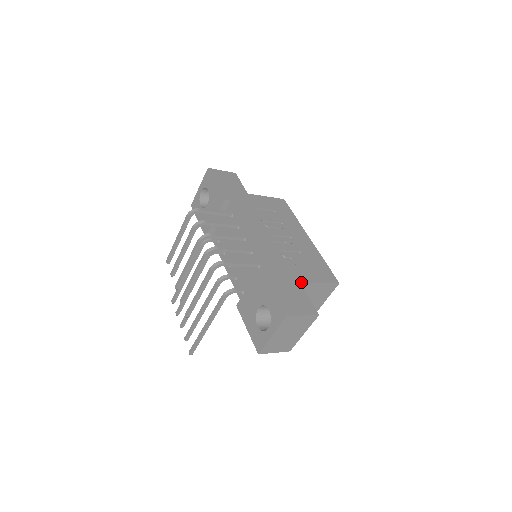
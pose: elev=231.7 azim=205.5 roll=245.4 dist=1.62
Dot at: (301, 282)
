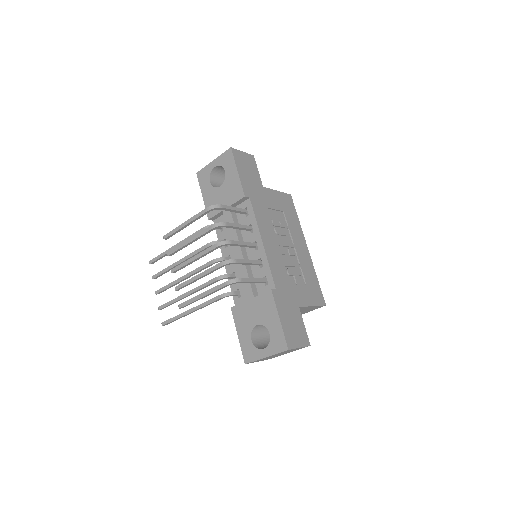
Dot at: (300, 306)
